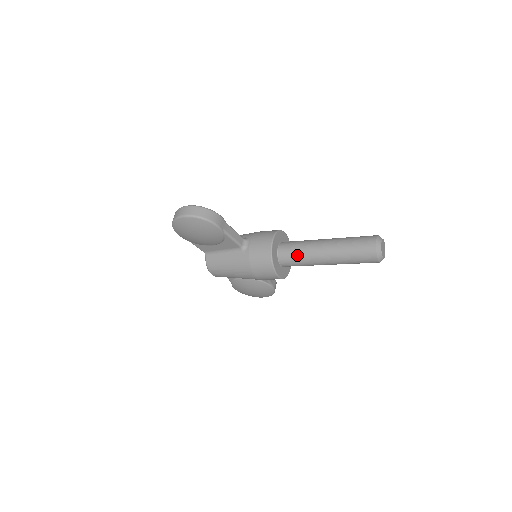
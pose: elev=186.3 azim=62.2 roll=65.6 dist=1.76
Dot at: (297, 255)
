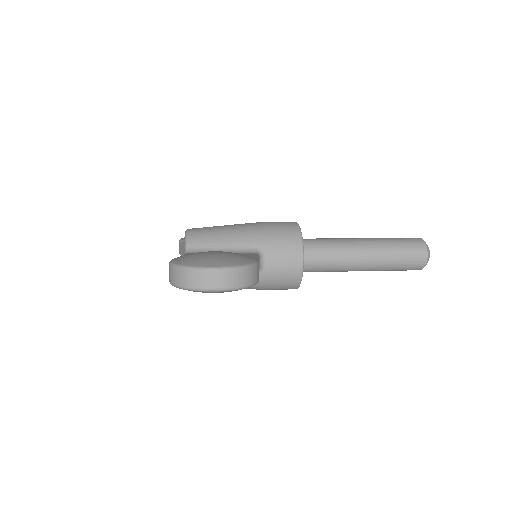
Dot at: (327, 268)
